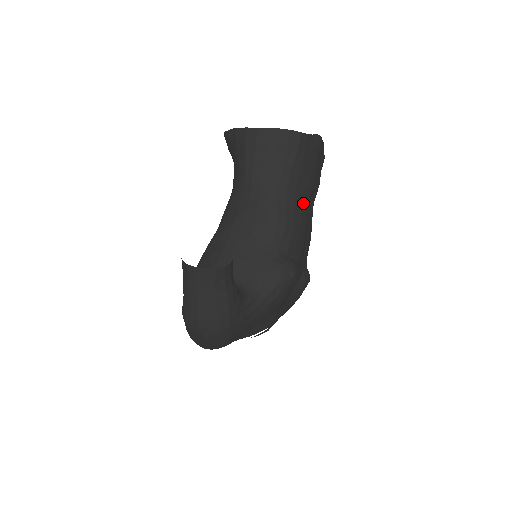
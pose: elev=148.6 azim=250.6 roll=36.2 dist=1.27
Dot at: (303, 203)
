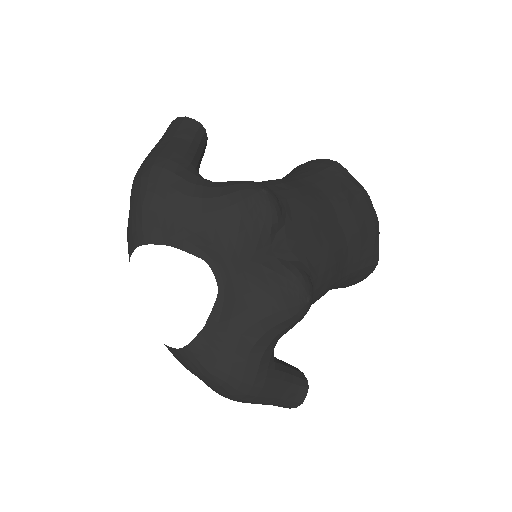
Dot at: (319, 197)
